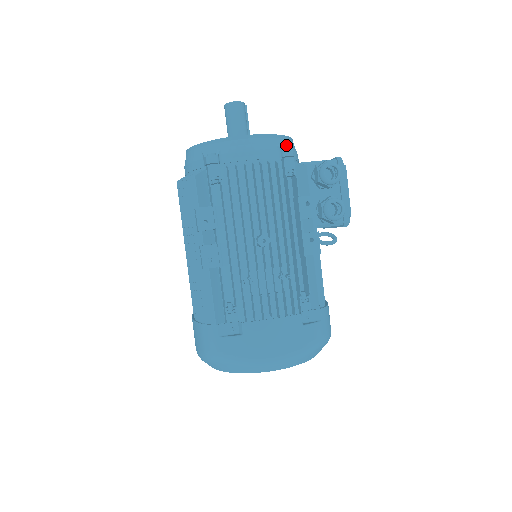
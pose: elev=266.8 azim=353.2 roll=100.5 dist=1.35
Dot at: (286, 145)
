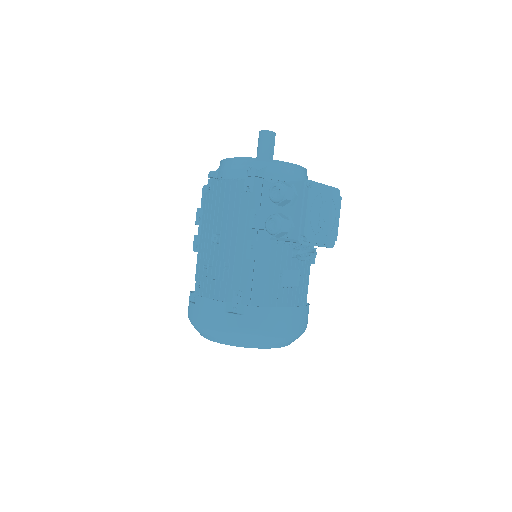
Dot at: (262, 166)
